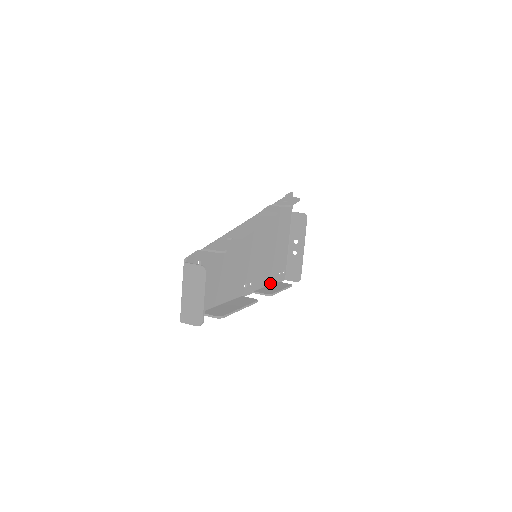
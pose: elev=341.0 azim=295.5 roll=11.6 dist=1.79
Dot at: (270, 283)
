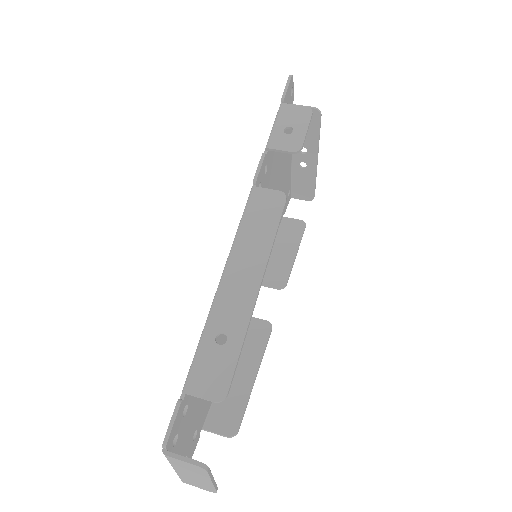
Dot at: occluded
